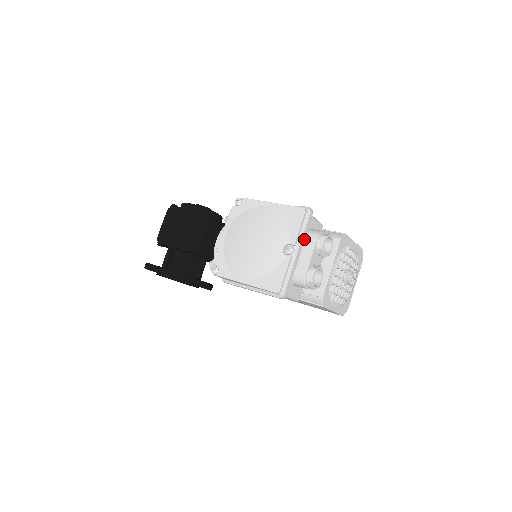
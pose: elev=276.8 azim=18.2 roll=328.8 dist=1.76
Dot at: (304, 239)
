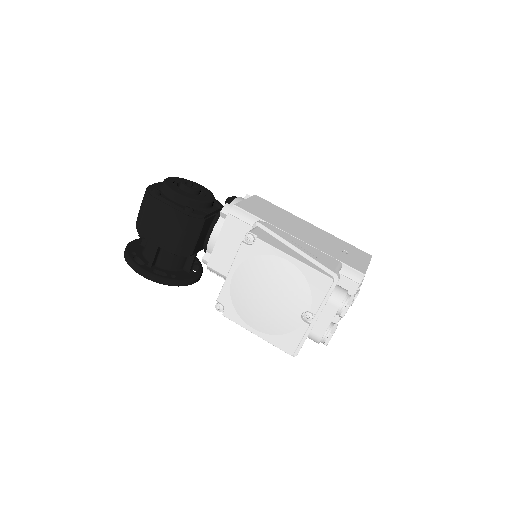
Dot at: (325, 304)
